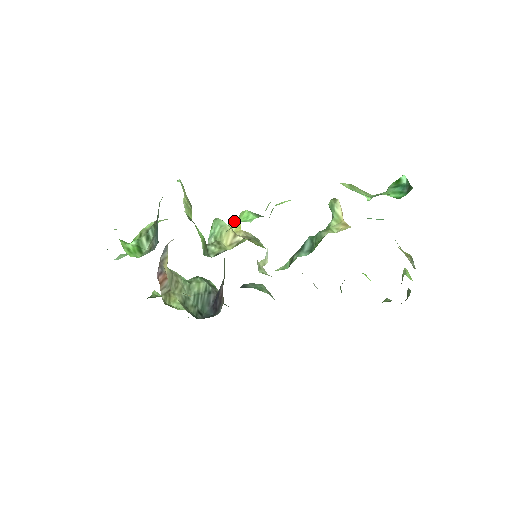
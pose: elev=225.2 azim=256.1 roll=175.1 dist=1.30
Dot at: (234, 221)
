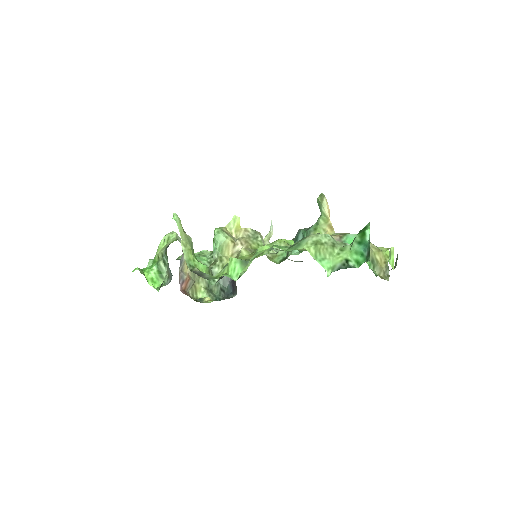
Dot at: (234, 217)
